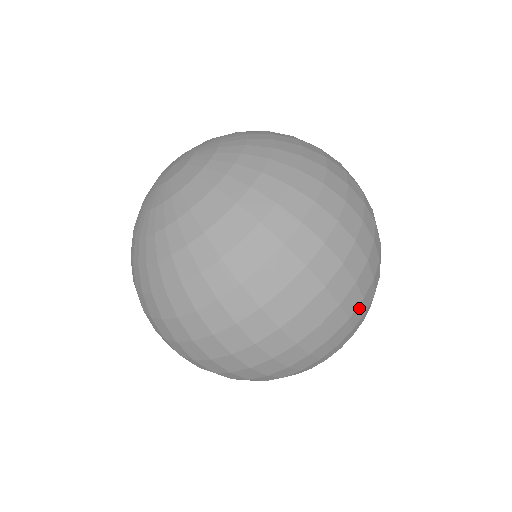
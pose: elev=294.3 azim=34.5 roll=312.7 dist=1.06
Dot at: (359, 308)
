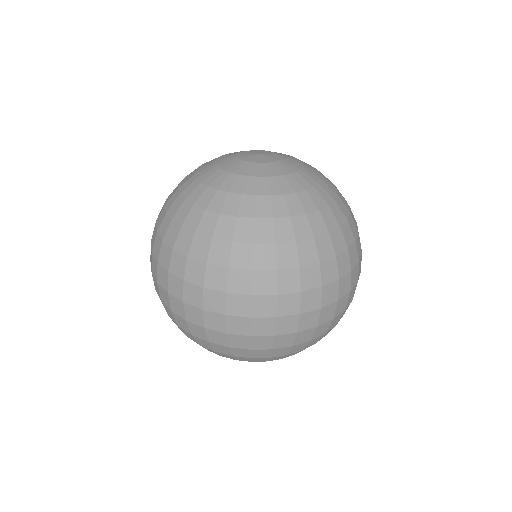
Dot at: (264, 351)
